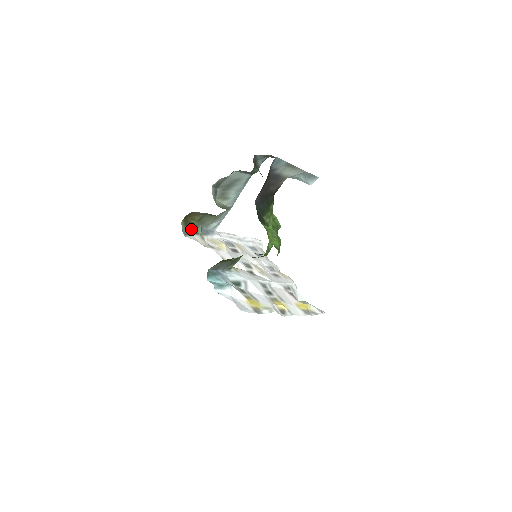
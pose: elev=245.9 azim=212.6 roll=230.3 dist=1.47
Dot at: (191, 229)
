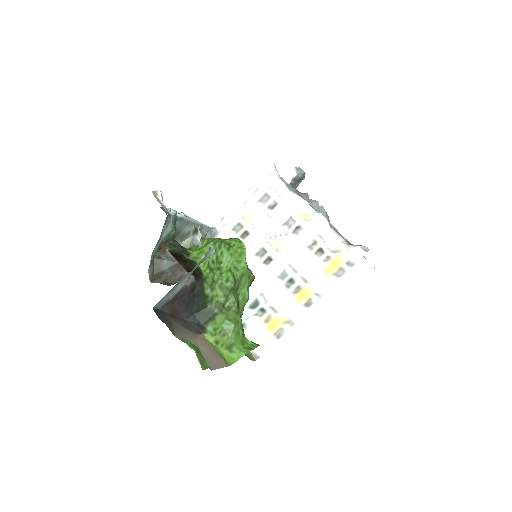
Dot at: occluded
